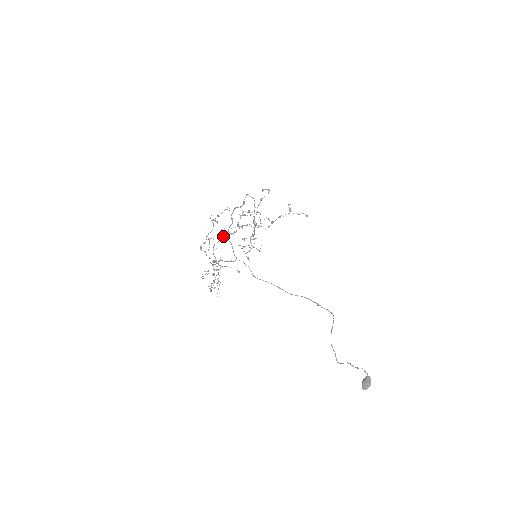
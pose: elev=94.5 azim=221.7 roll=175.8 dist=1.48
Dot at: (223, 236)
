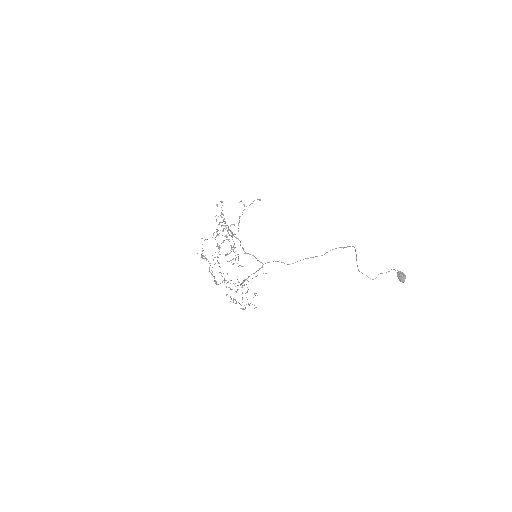
Dot at: (215, 263)
